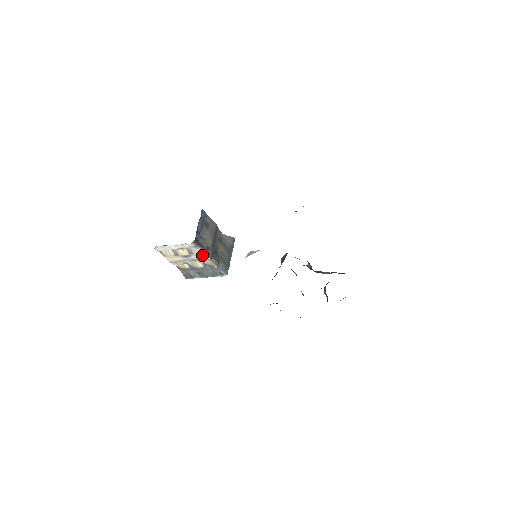
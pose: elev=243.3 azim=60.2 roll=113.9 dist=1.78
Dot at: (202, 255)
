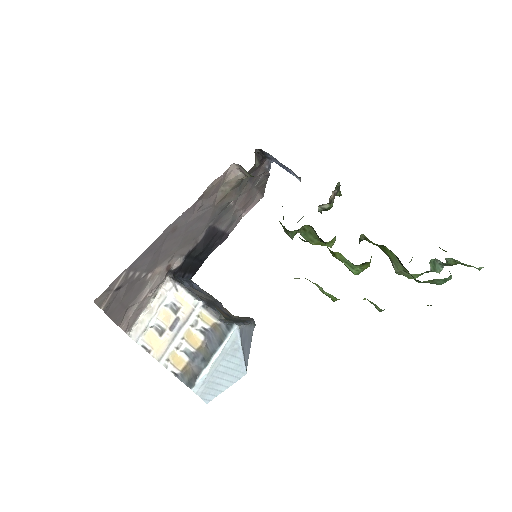
Dot at: (190, 303)
